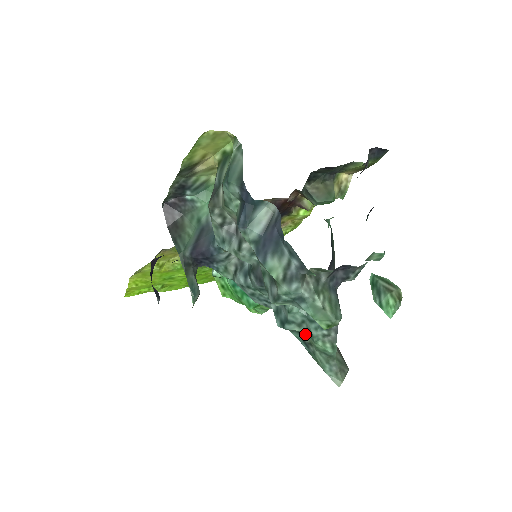
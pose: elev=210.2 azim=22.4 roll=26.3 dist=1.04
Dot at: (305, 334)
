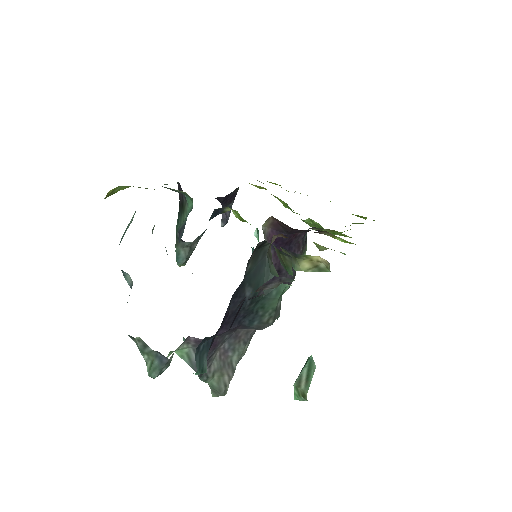
Dot at: occluded
